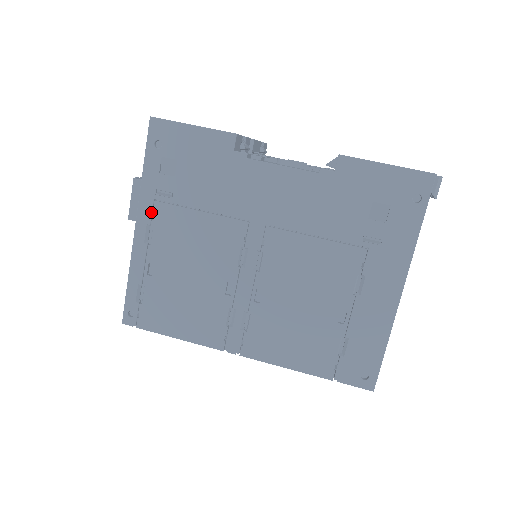
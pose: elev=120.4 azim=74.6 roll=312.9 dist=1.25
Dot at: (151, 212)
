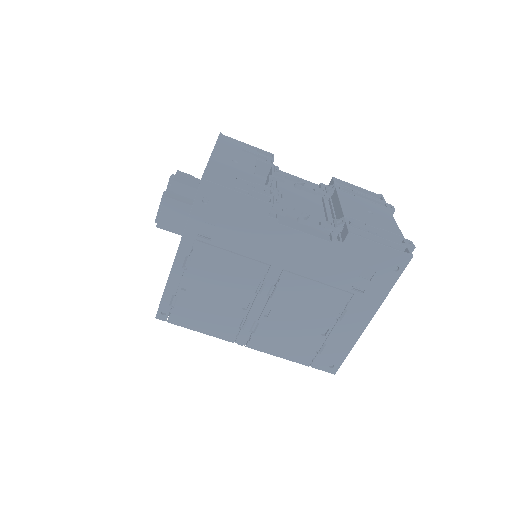
Dot at: (191, 248)
